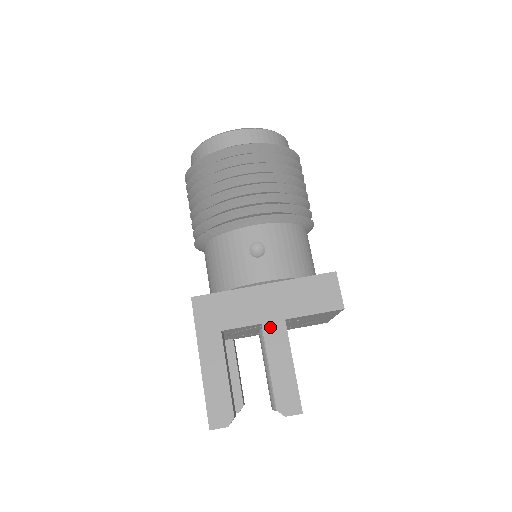
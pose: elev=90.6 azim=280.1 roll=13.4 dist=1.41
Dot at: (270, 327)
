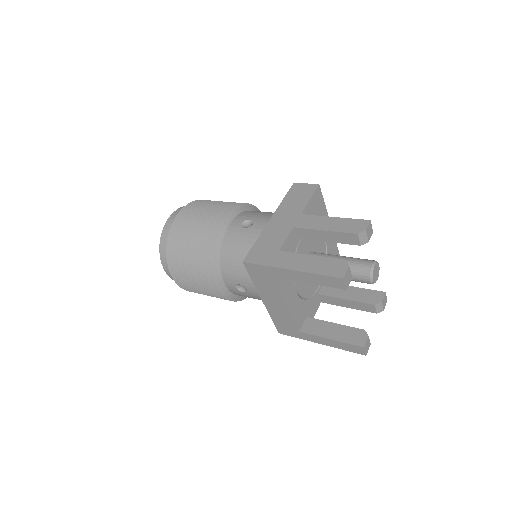
Dot at: (299, 223)
